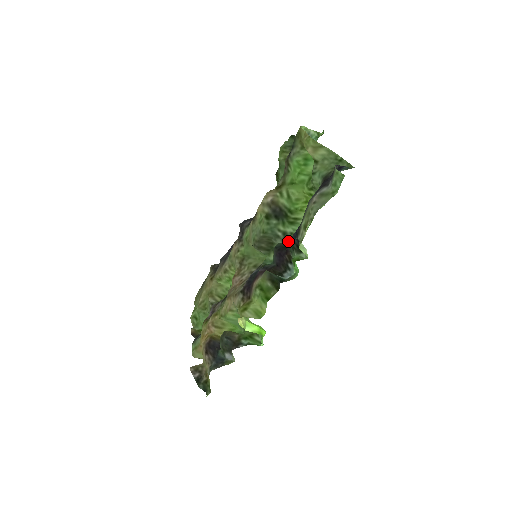
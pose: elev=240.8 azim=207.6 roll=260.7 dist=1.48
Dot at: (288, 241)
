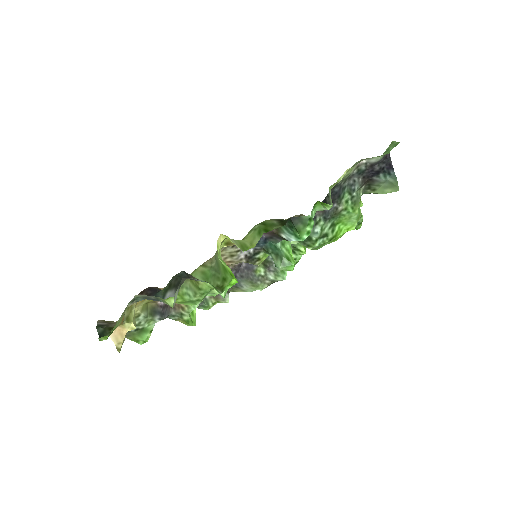
Dot at: (301, 244)
